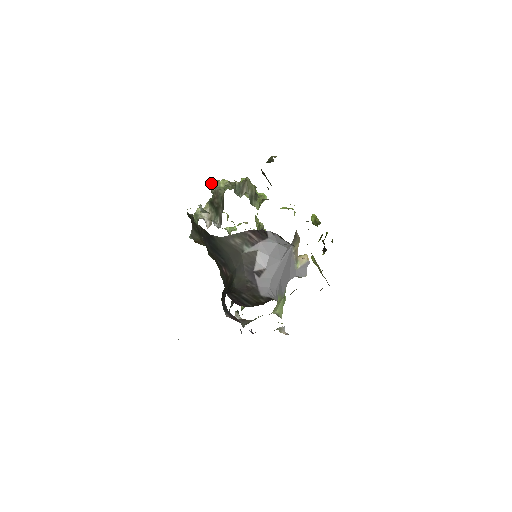
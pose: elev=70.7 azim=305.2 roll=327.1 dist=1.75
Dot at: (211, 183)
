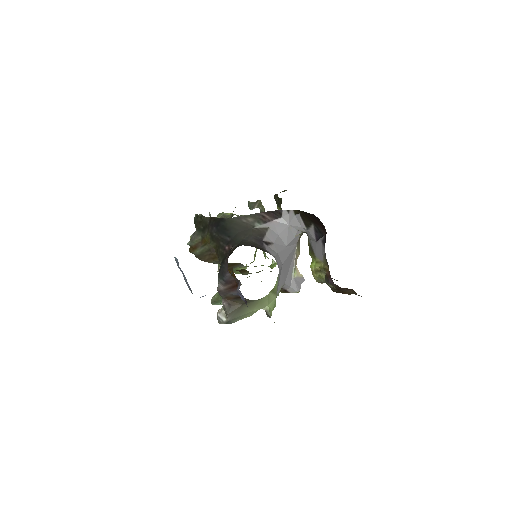
Dot at: (218, 214)
